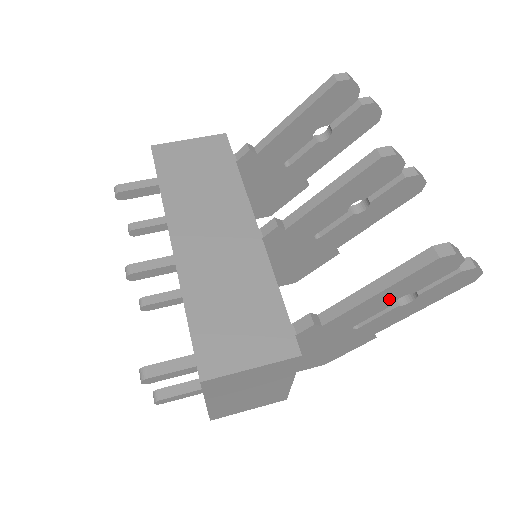
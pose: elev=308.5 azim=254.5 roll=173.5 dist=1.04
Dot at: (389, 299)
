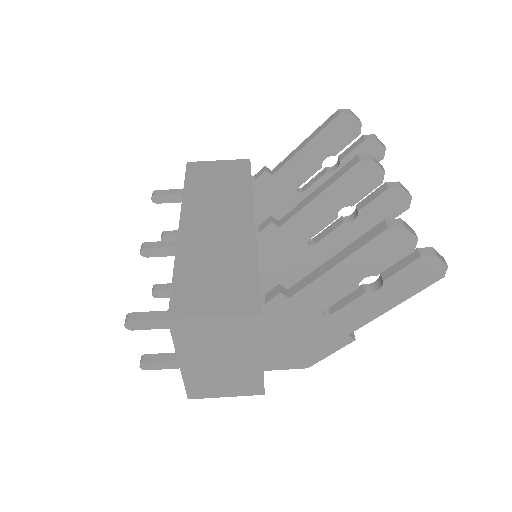
Dot at: (352, 277)
